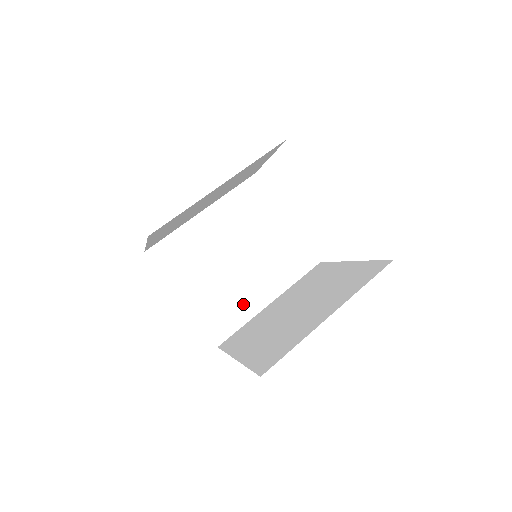
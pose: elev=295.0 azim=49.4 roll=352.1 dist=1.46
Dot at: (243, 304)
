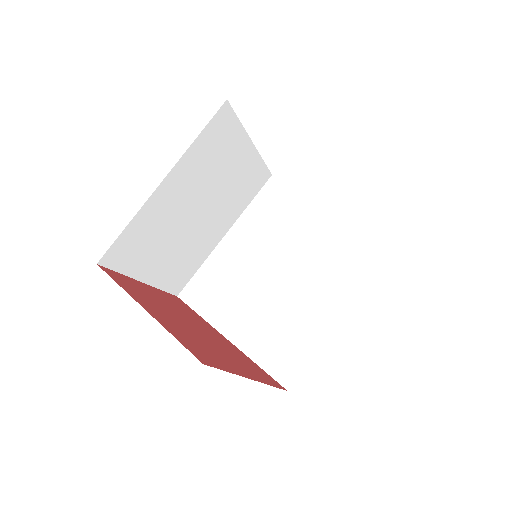
Dot at: (201, 251)
